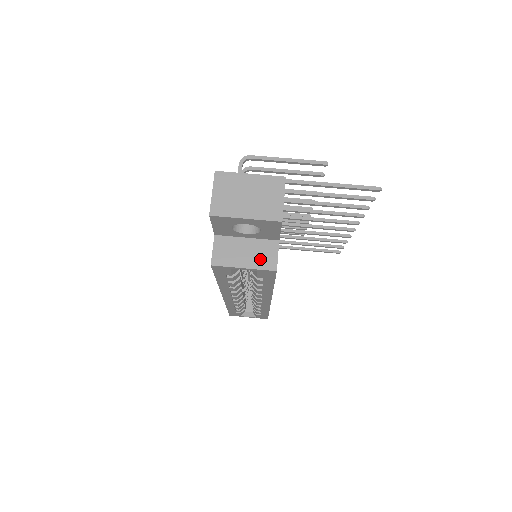
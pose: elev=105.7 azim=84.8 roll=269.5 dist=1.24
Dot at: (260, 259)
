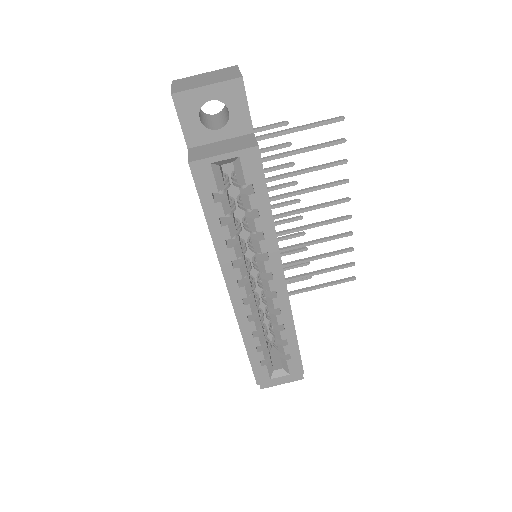
Dot at: (238, 145)
